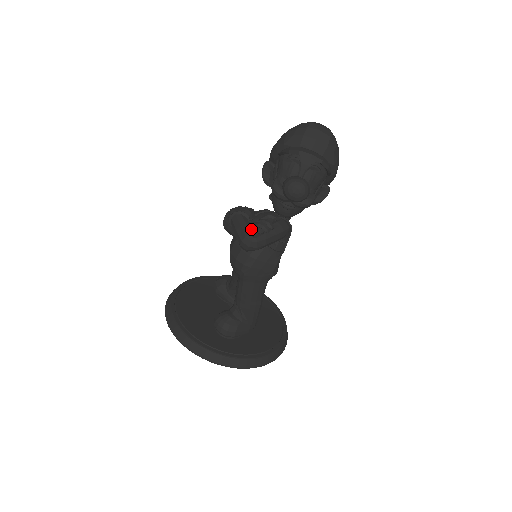
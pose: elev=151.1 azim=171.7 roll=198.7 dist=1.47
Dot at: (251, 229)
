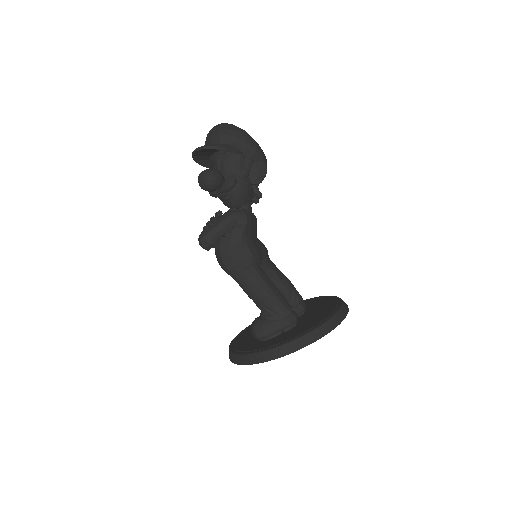
Dot at: (204, 231)
